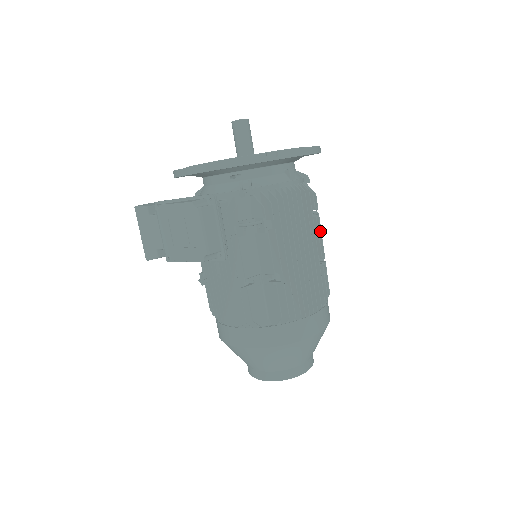
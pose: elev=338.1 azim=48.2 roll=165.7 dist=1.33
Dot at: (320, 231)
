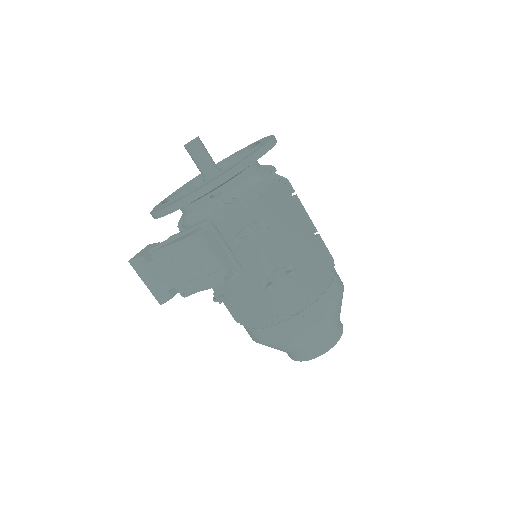
Dot at: (304, 210)
